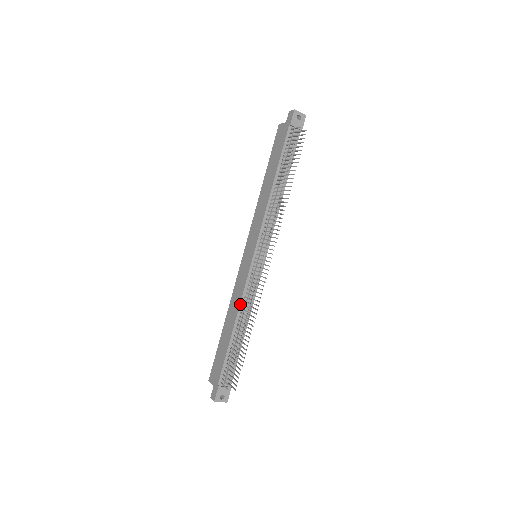
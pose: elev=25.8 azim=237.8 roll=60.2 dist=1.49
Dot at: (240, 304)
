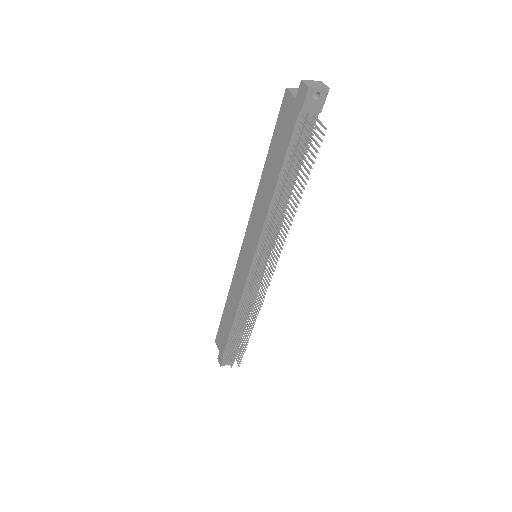
Dot at: (239, 303)
